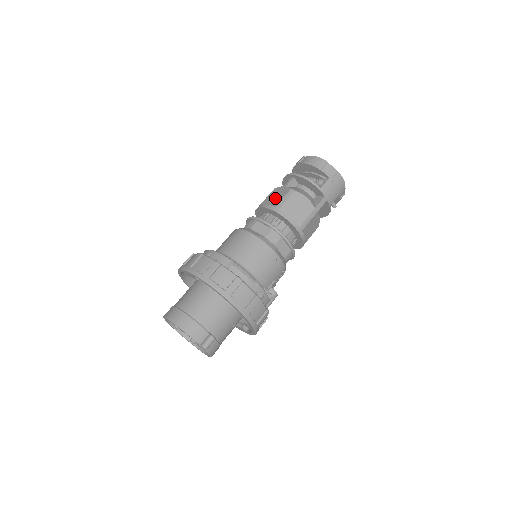
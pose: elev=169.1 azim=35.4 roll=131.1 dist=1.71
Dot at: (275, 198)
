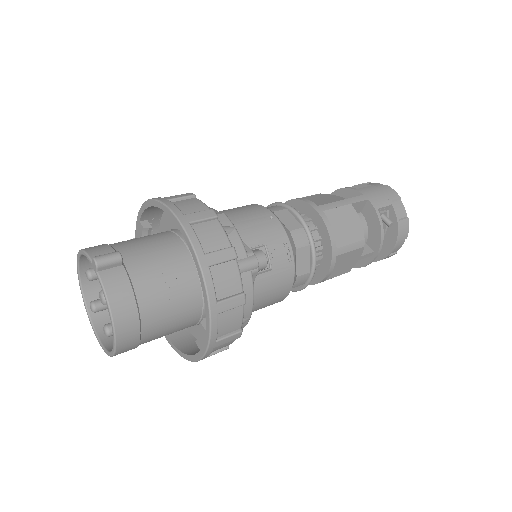
Dot at: occluded
